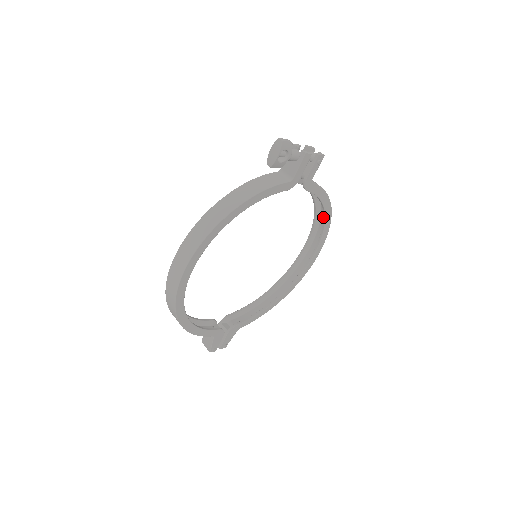
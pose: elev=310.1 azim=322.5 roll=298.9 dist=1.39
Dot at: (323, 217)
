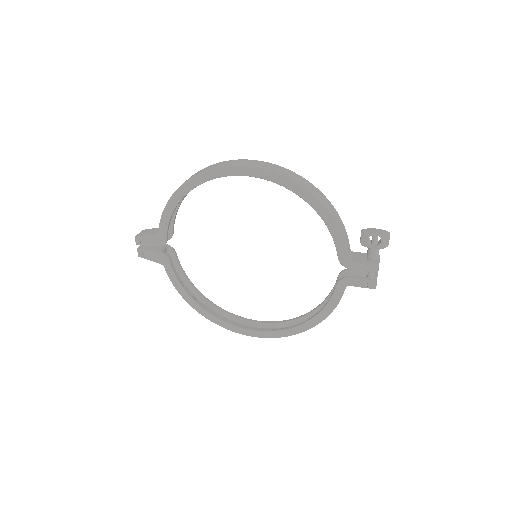
Dot at: (301, 323)
